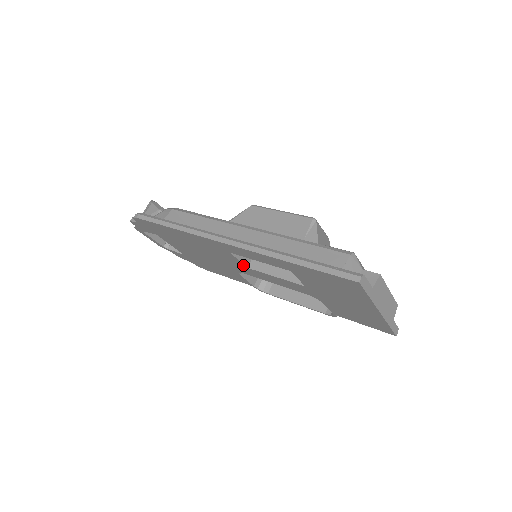
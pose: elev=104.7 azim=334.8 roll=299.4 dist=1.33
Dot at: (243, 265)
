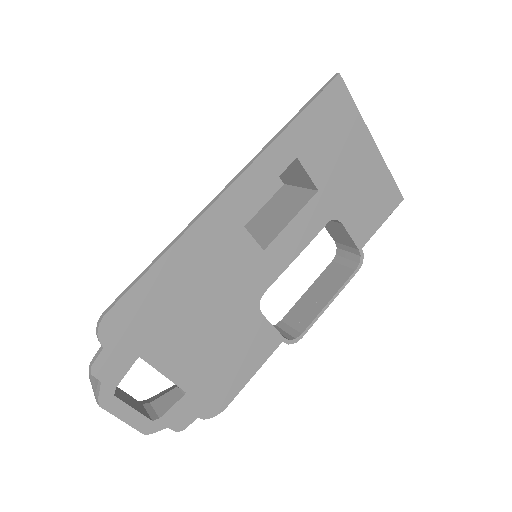
Dot at: (258, 249)
